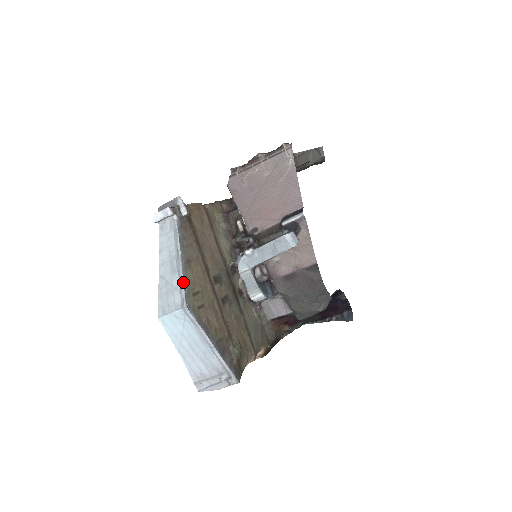
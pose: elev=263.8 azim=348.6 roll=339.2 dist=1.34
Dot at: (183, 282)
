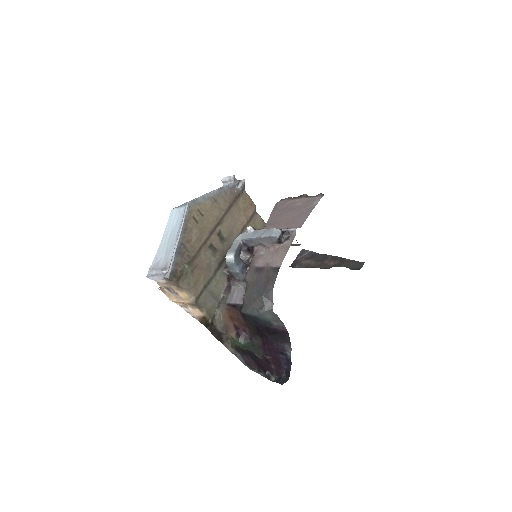
Dot at: (201, 197)
